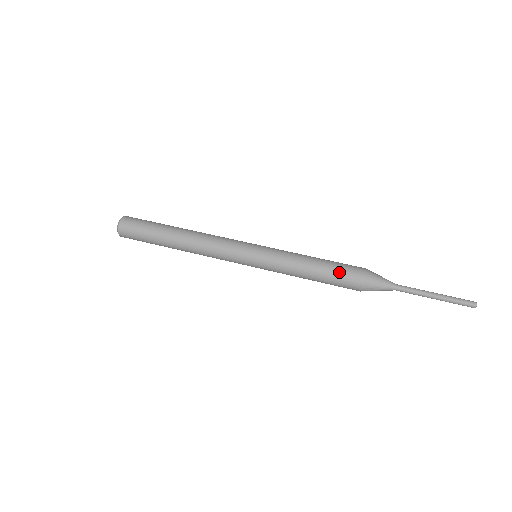
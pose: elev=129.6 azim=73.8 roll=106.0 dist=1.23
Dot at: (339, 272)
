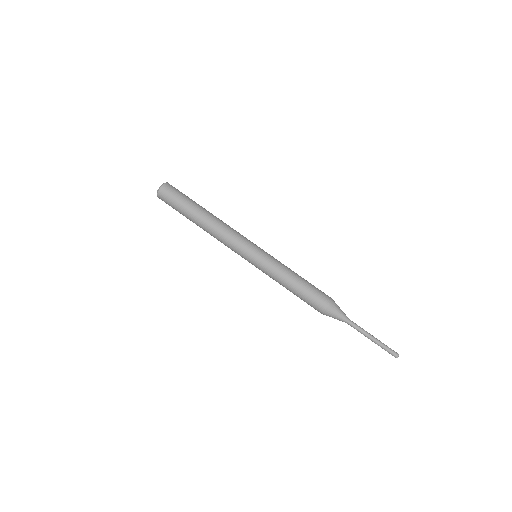
Dot at: (312, 294)
